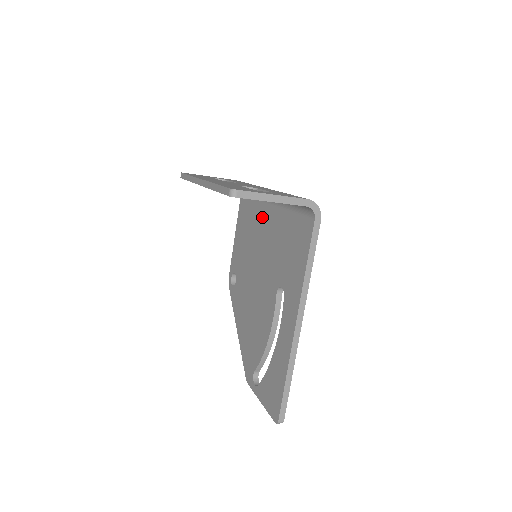
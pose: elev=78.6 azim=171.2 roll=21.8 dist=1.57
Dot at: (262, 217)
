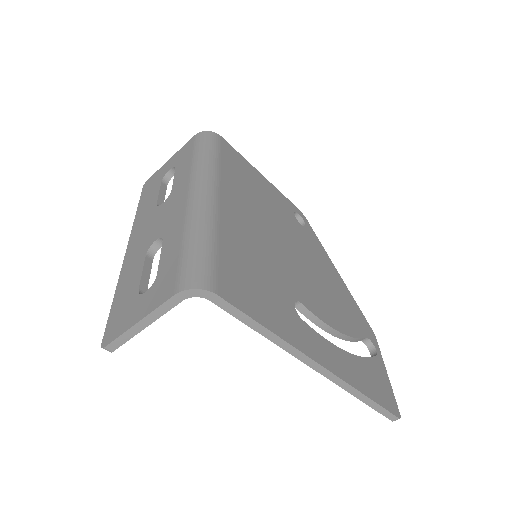
Dot at: occluded
